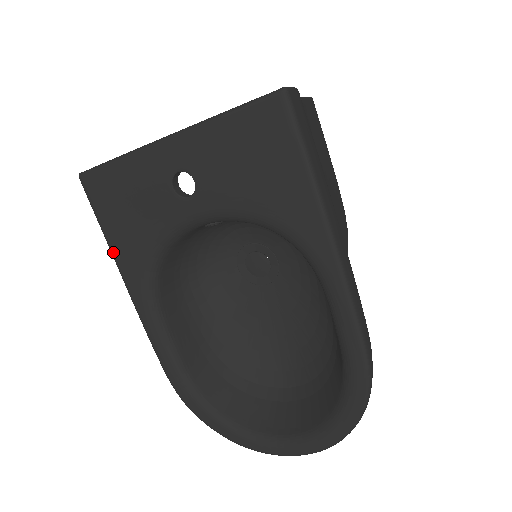
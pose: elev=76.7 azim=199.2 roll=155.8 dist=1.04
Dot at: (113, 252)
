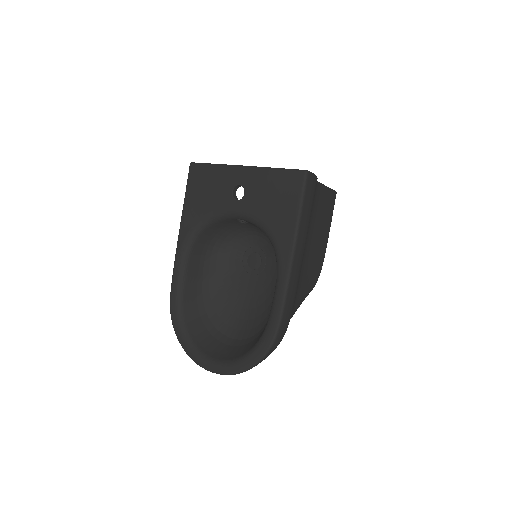
Dot at: (184, 210)
